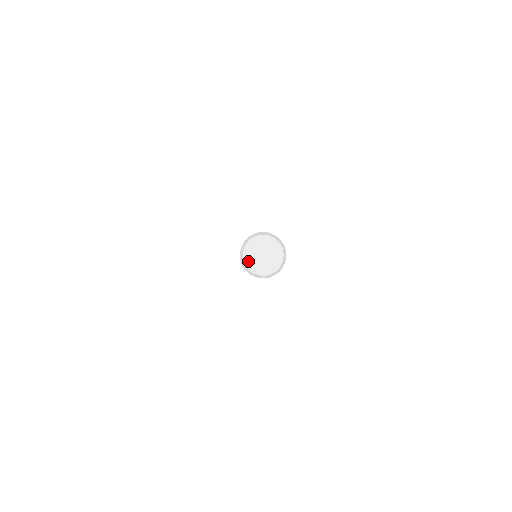
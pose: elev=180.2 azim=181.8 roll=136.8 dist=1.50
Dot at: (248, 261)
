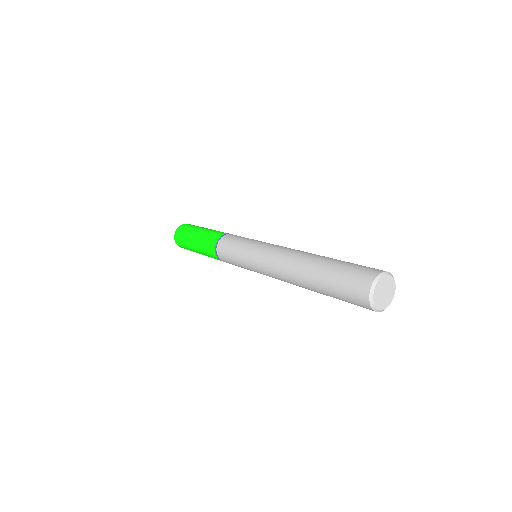
Dot at: (378, 305)
